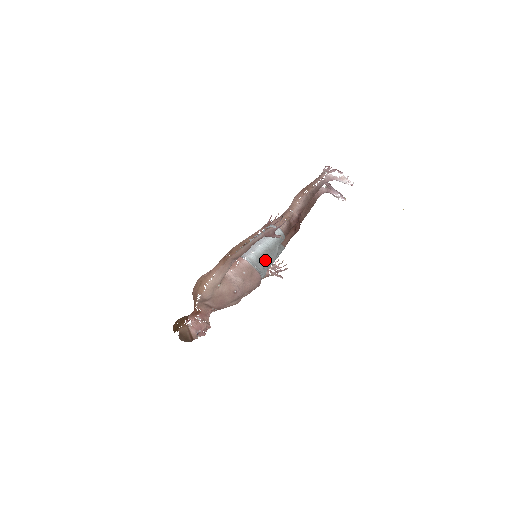
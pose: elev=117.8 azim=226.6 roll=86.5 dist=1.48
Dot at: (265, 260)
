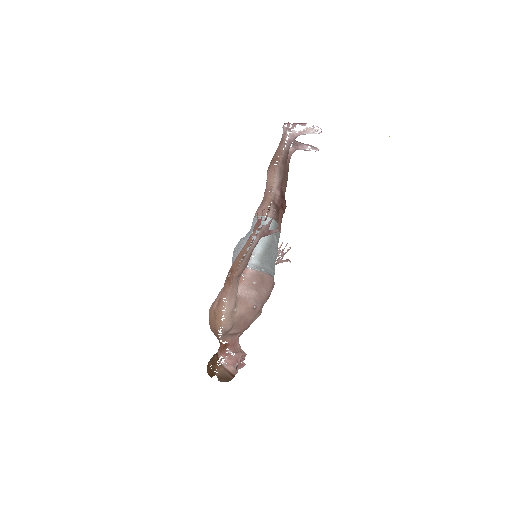
Dot at: (269, 258)
